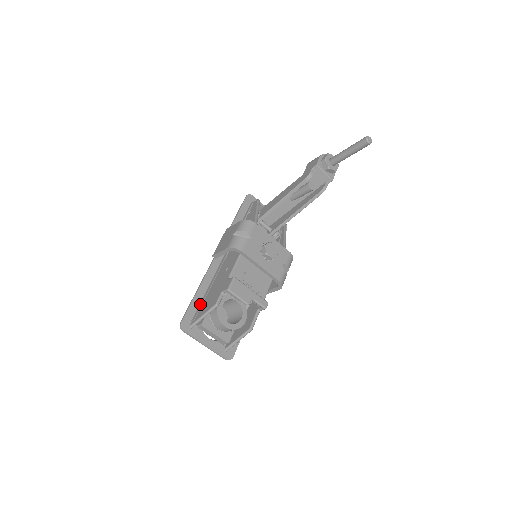
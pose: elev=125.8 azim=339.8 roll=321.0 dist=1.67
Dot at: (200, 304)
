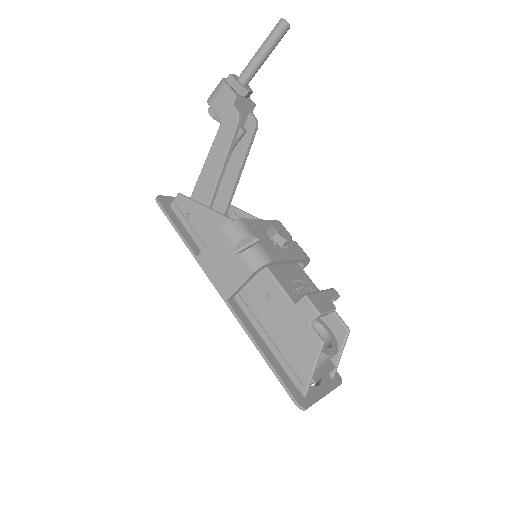
Dot at: (282, 363)
